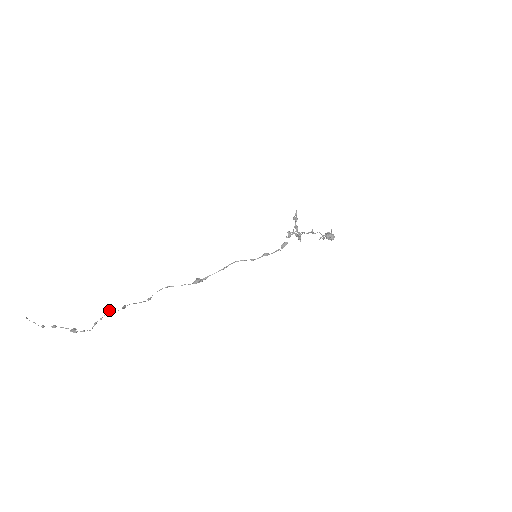
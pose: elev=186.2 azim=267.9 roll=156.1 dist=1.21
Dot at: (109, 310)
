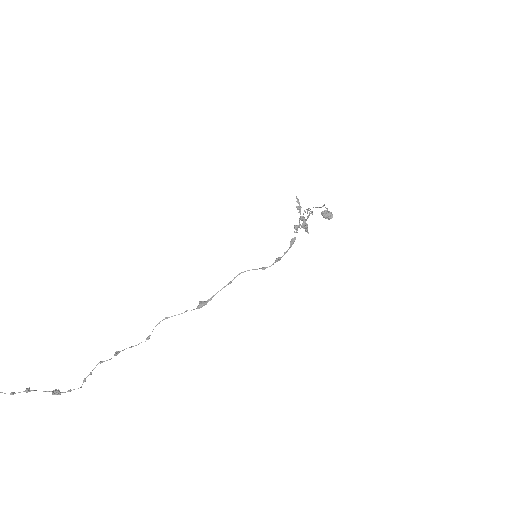
Dot at: occluded
